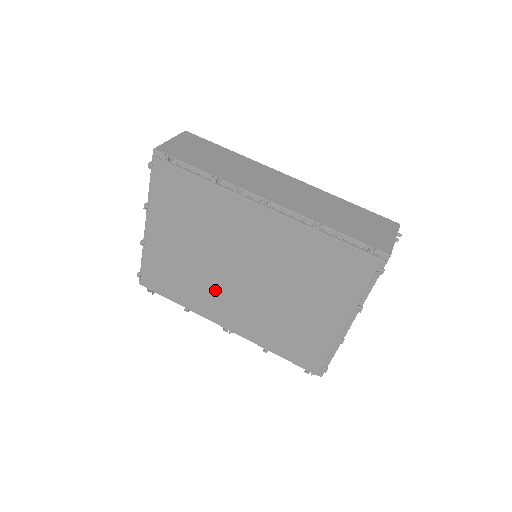
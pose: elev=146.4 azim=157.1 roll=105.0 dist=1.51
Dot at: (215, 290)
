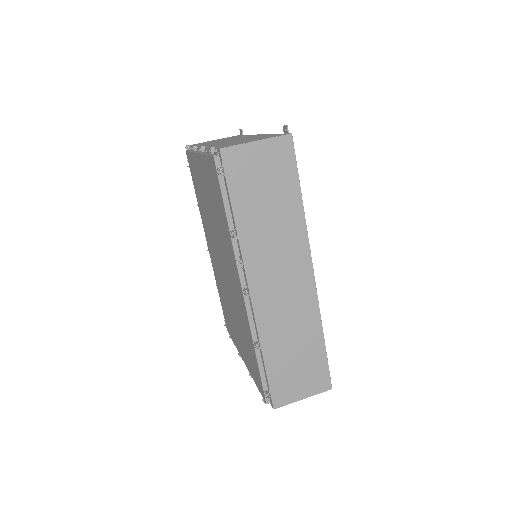
Dot at: (211, 236)
